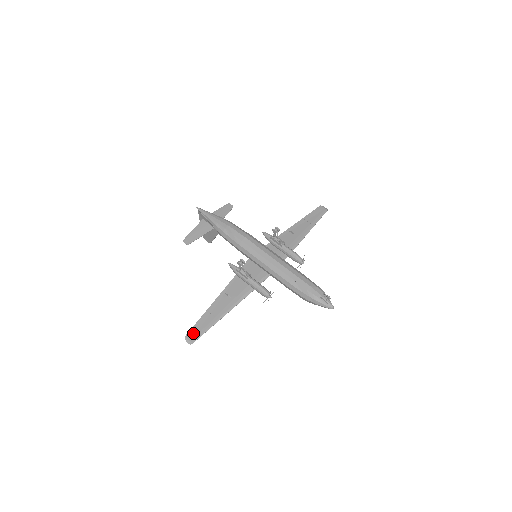
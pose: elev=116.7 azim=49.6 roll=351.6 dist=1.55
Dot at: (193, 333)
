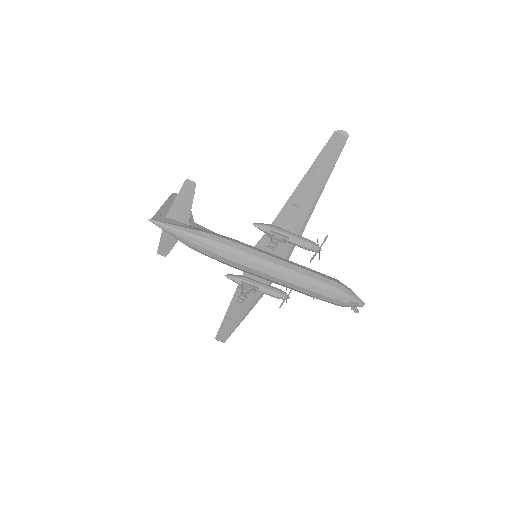
Dot at: (221, 336)
